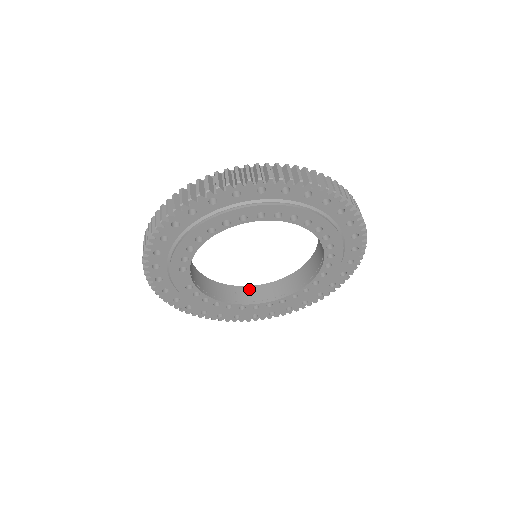
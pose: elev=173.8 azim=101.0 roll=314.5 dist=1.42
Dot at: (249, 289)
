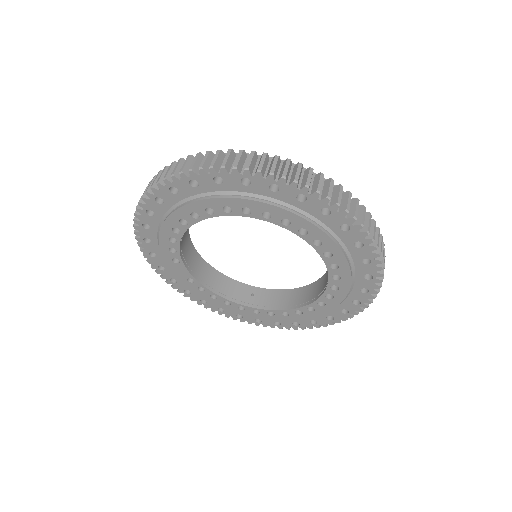
Dot at: (269, 292)
